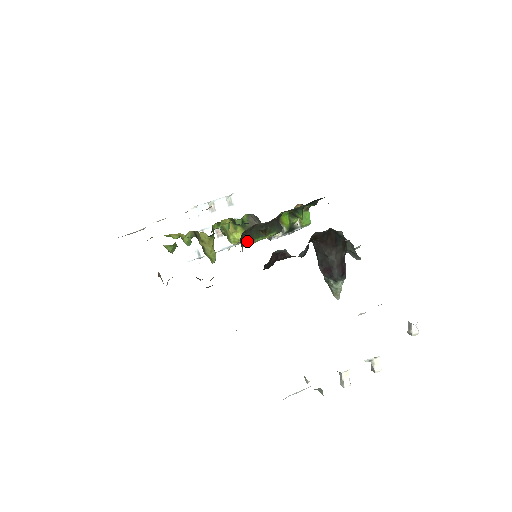
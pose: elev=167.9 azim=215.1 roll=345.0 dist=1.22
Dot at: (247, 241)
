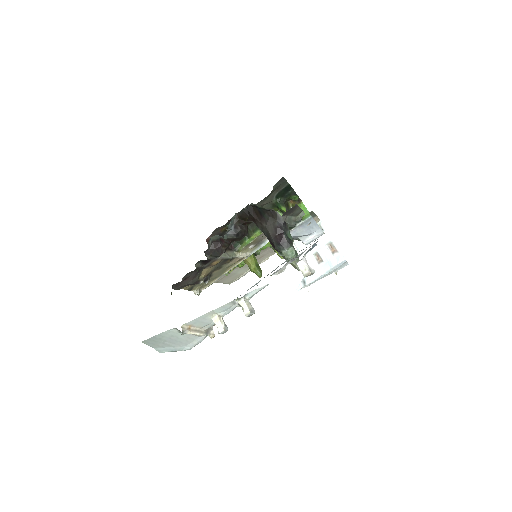
Dot at: (239, 245)
